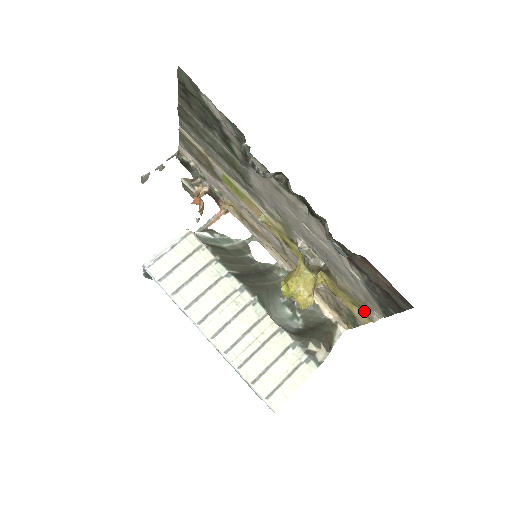
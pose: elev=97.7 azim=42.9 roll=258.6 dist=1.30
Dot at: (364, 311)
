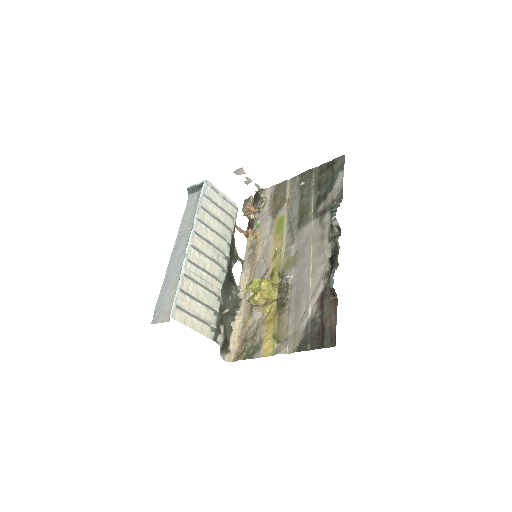
Dot at: (277, 345)
